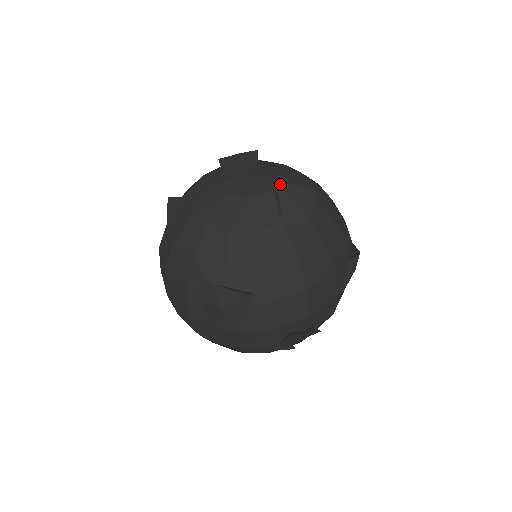
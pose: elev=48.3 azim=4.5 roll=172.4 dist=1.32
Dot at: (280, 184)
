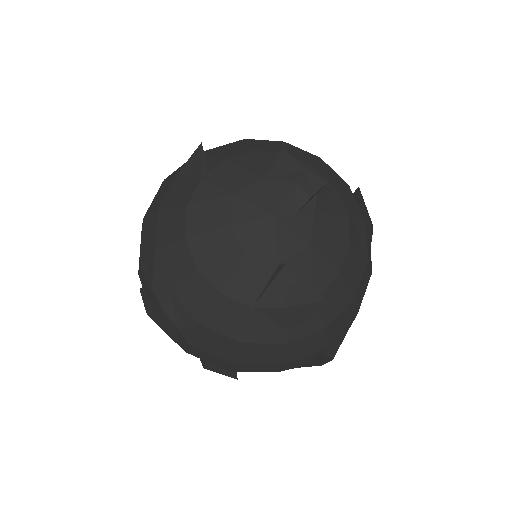
Dot at: (288, 268)
